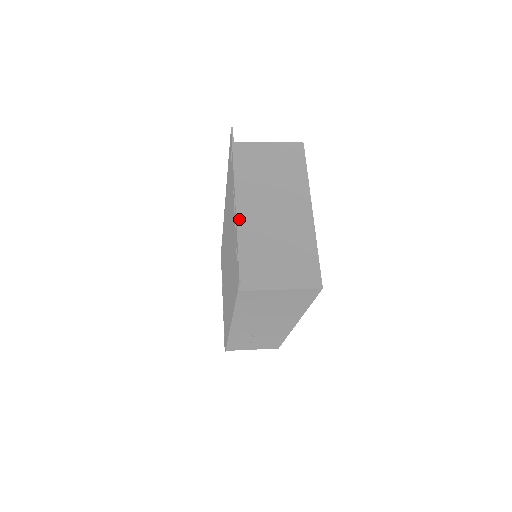
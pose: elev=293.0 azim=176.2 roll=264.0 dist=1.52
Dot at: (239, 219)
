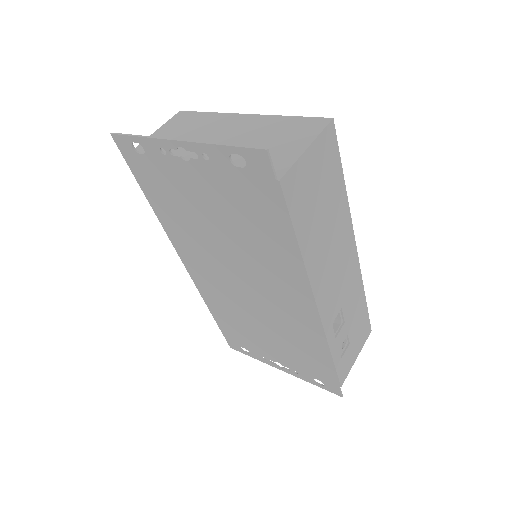
Dot at: occluded
